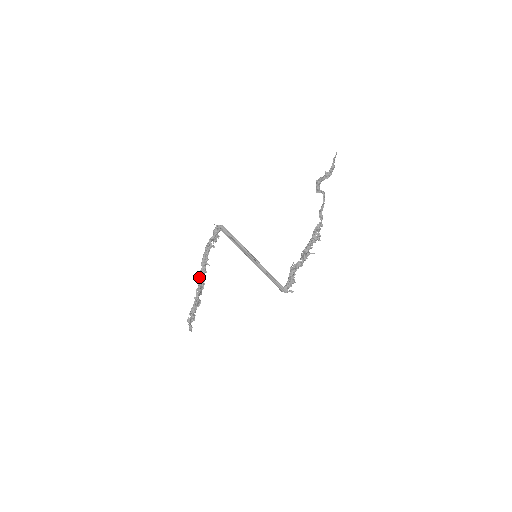
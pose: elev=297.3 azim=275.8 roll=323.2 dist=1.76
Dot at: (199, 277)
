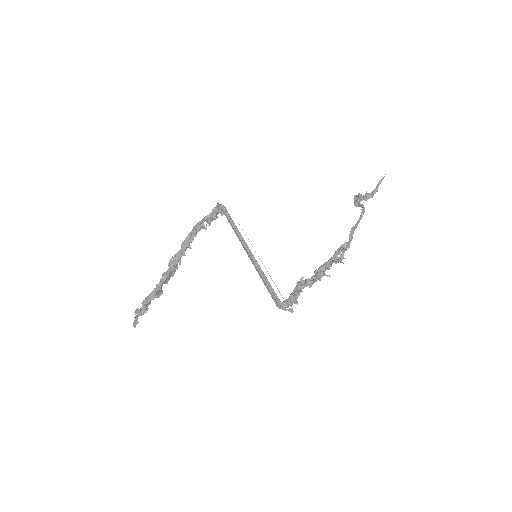
Dot at: (173, 259)
